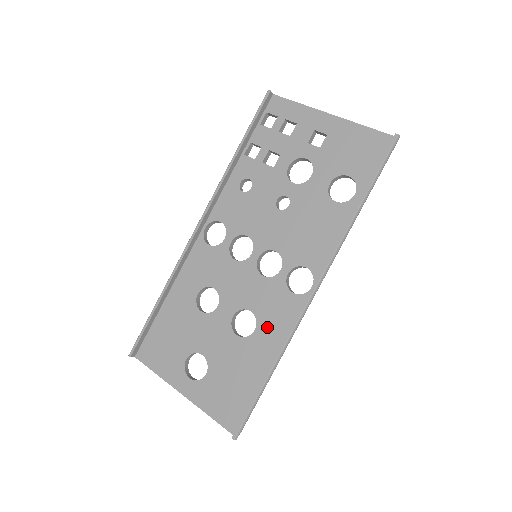
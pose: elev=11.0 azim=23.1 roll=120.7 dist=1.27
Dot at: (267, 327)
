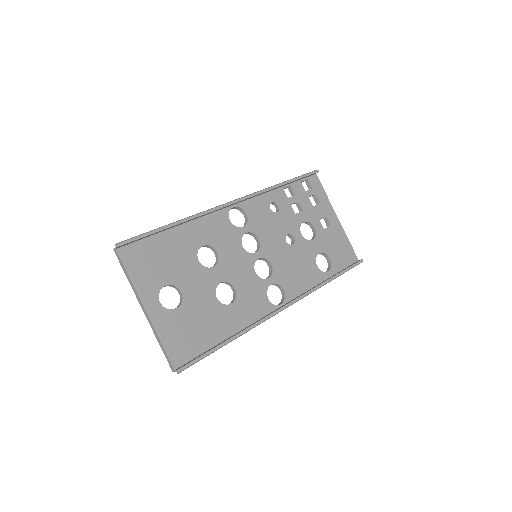
Dot at: (241, 308)
